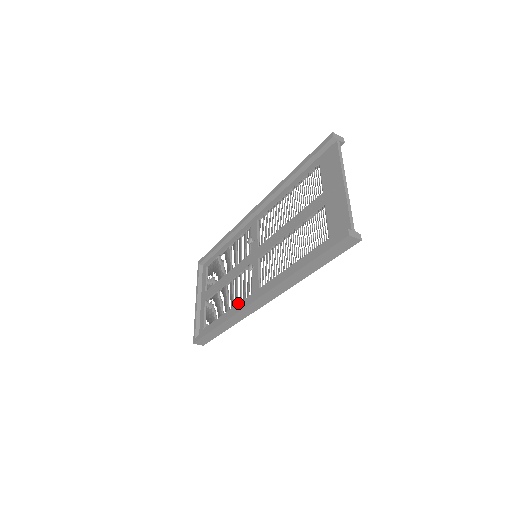
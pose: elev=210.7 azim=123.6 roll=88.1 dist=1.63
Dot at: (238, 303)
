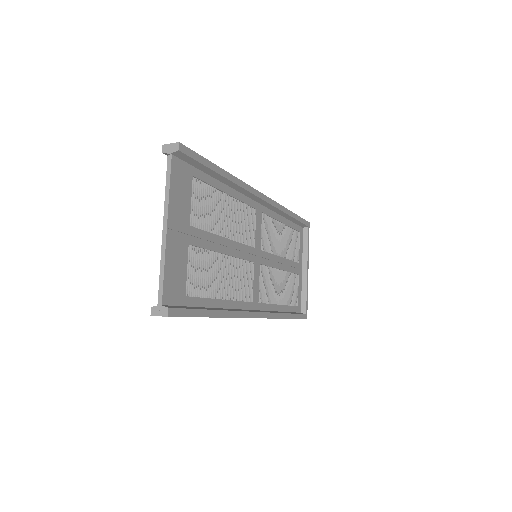
Dot at: occluded
